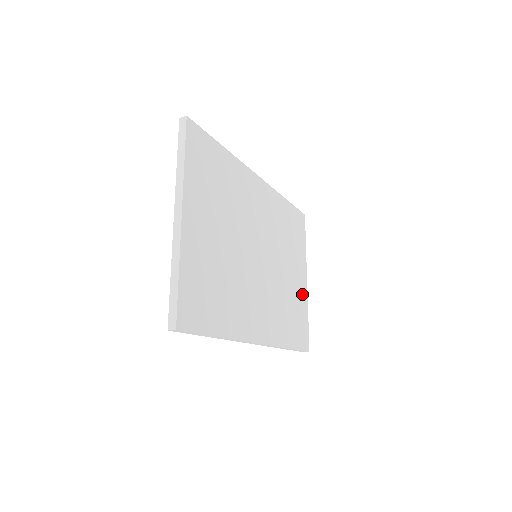
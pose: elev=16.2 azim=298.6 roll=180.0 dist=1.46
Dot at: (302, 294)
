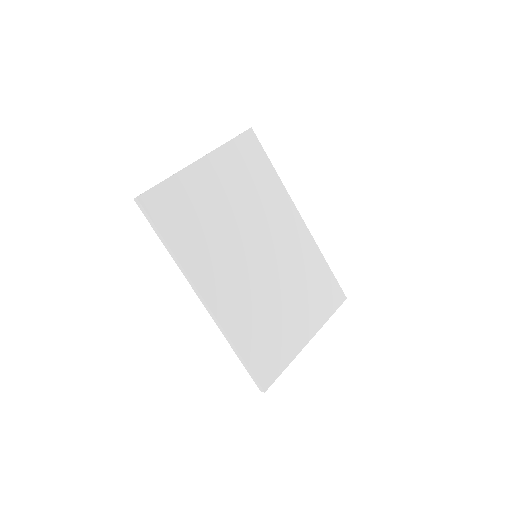
Dot at: (293, 341)
